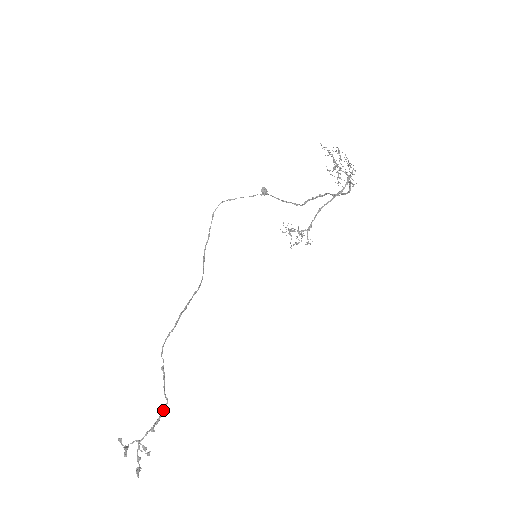
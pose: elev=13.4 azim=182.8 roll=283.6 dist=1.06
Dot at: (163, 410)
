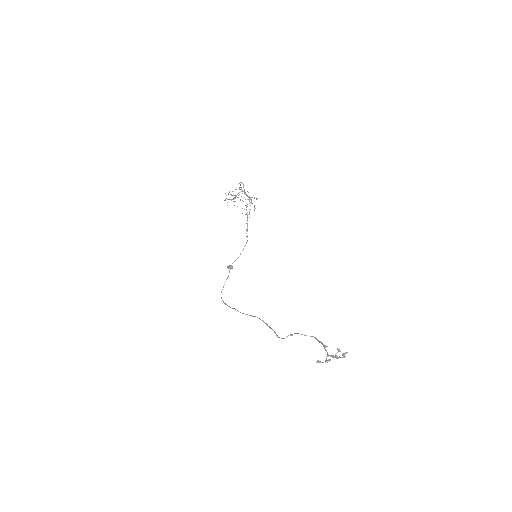
Dot at: (318, 341)
